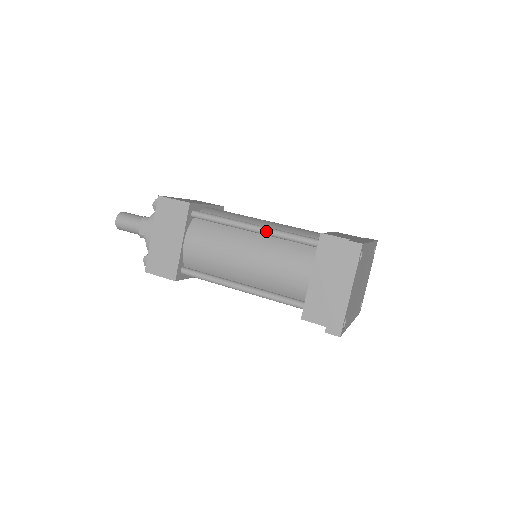
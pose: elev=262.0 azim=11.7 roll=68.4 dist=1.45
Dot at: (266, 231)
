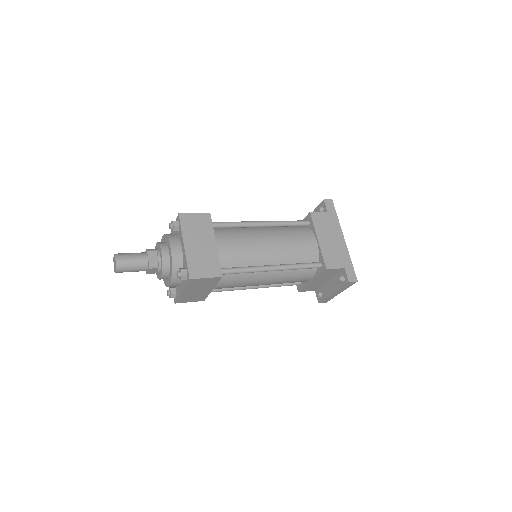
Dot at: occluded
